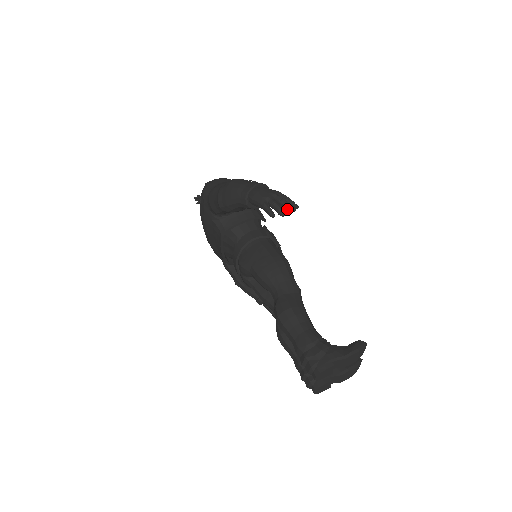
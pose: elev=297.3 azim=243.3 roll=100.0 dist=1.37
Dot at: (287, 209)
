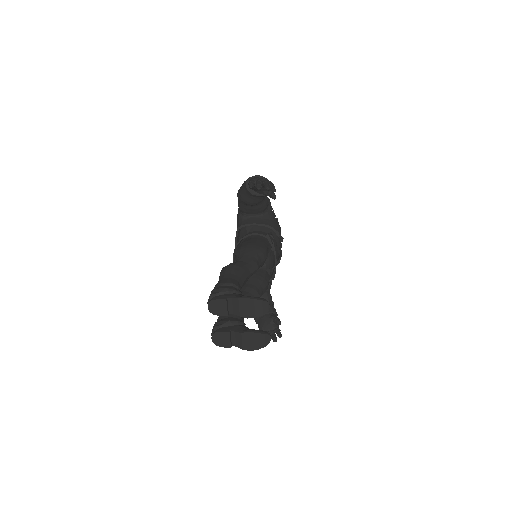
Dot at: (265, 187)
